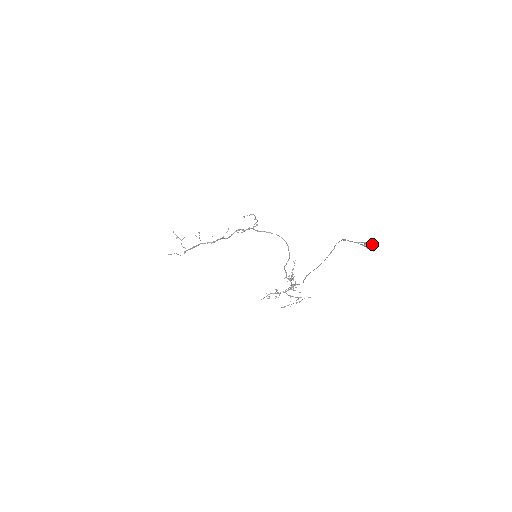
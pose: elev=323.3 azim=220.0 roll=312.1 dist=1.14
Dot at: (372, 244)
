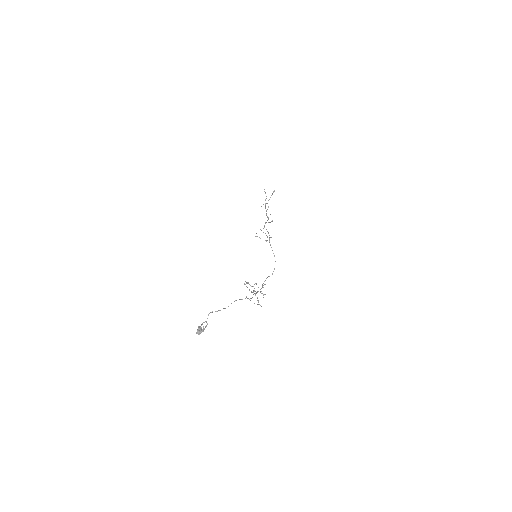
Dot at: (200, 330)
